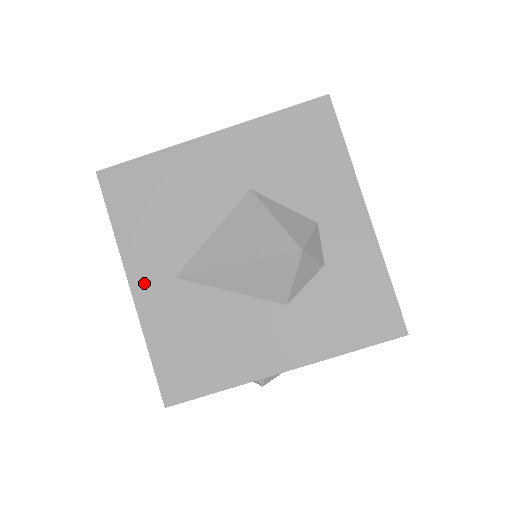
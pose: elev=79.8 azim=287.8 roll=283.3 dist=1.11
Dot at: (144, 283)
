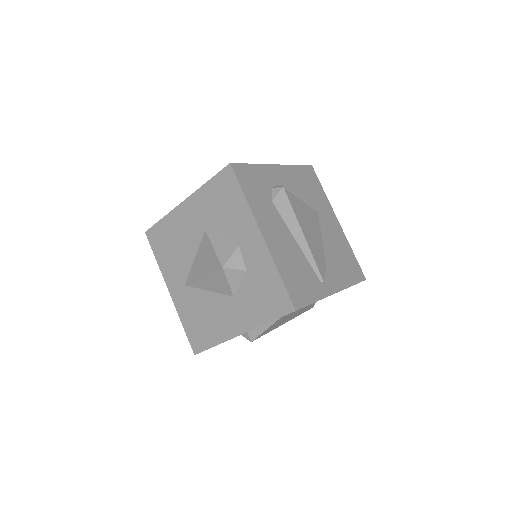
Dot at: (174, 289)
